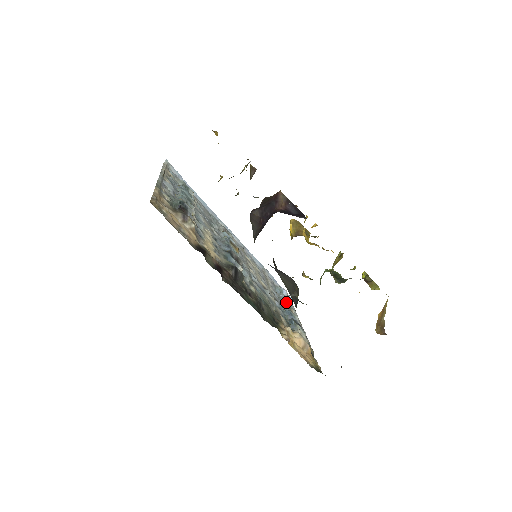
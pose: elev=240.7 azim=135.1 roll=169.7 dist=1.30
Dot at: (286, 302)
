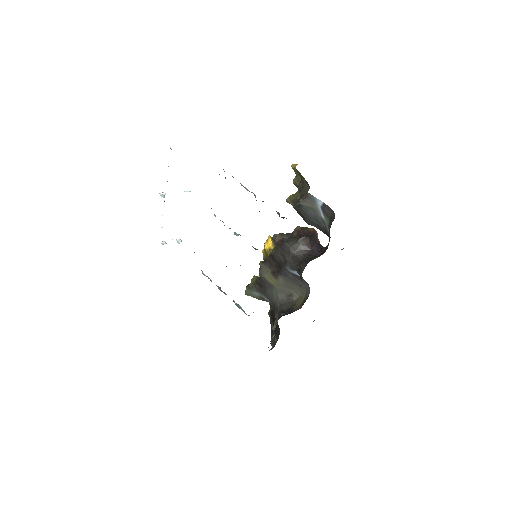
Dot at: occluded
